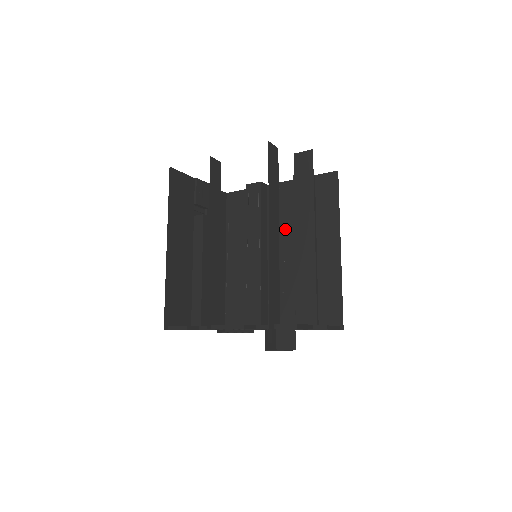
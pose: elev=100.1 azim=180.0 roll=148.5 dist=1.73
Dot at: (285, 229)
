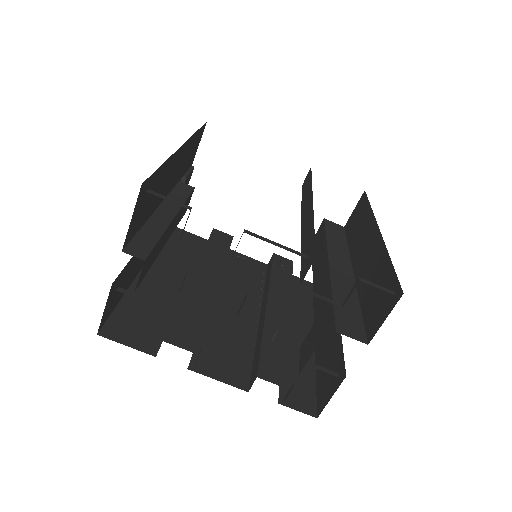
Dot at: (244, 288)
